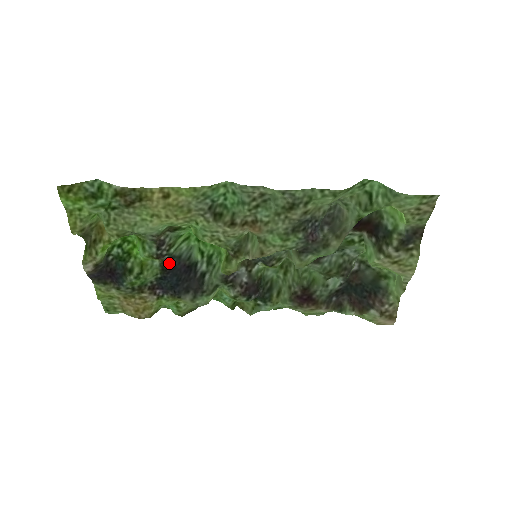
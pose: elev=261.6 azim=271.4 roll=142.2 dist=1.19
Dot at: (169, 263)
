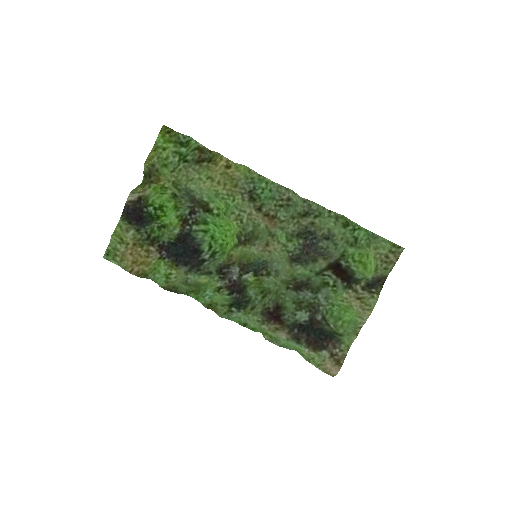
Dot at: (185, 237)
